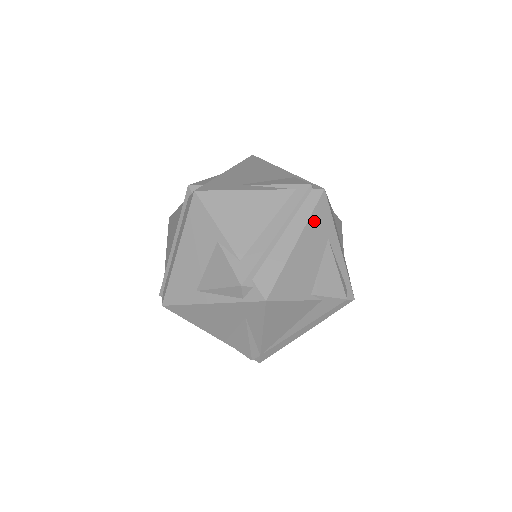
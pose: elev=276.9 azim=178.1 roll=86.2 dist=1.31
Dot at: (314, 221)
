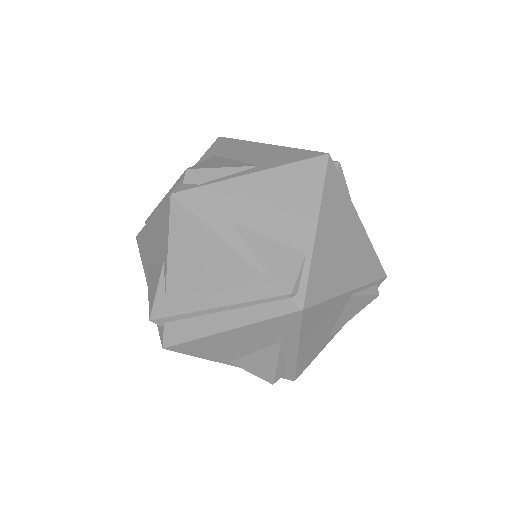
Dot at: (266, 325)
